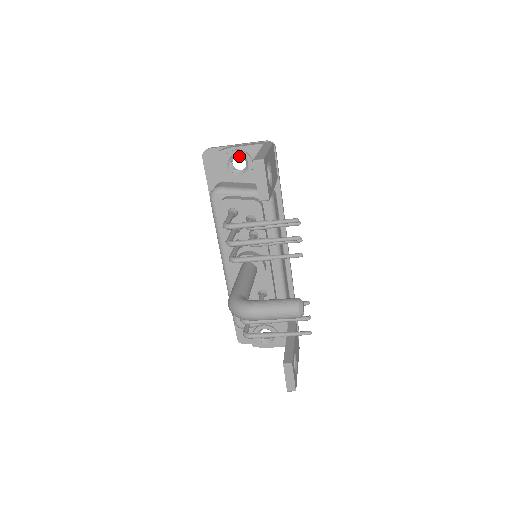
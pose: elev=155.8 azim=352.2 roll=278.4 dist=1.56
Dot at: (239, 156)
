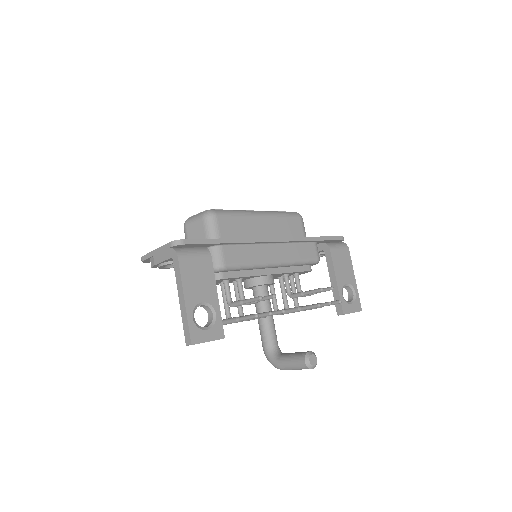
Dot at: occluded
